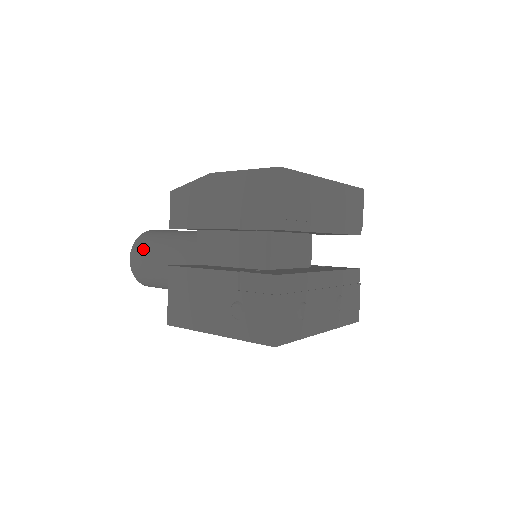
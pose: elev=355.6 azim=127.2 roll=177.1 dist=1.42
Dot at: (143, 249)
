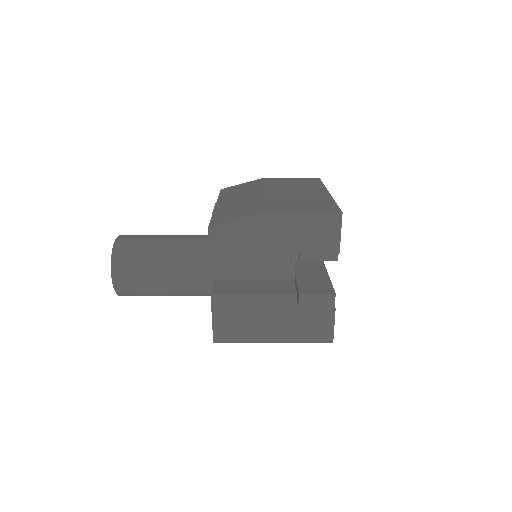
Dot at: (131, 267)
